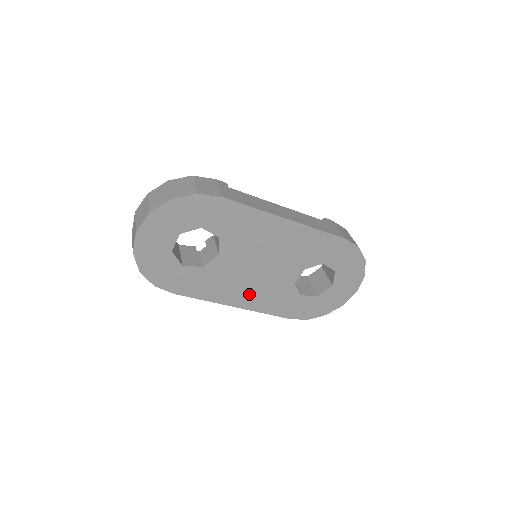
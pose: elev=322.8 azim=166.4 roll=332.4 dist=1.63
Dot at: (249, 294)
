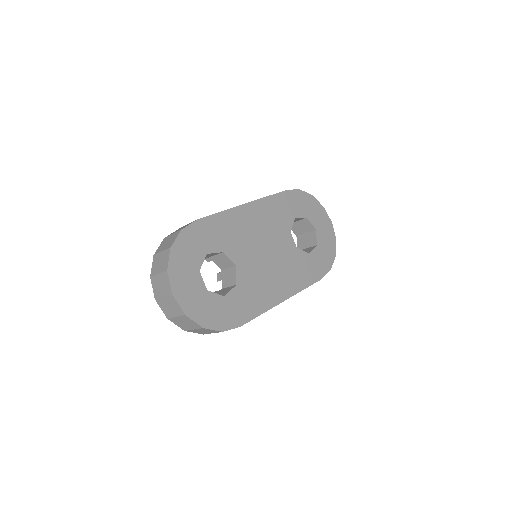
Dot at: (281, 282)
